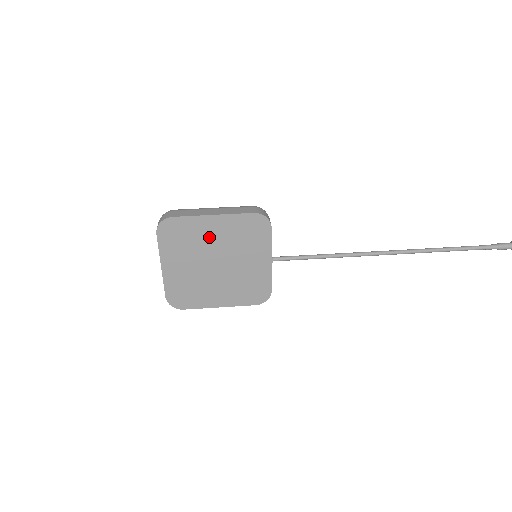
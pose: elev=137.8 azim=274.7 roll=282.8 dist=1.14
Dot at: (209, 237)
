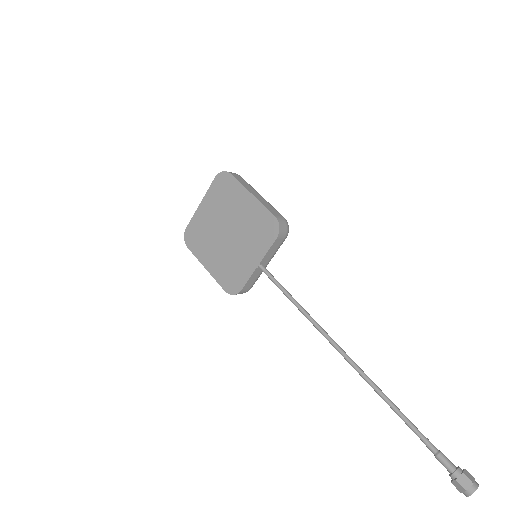
Dot at: (238, 208)
